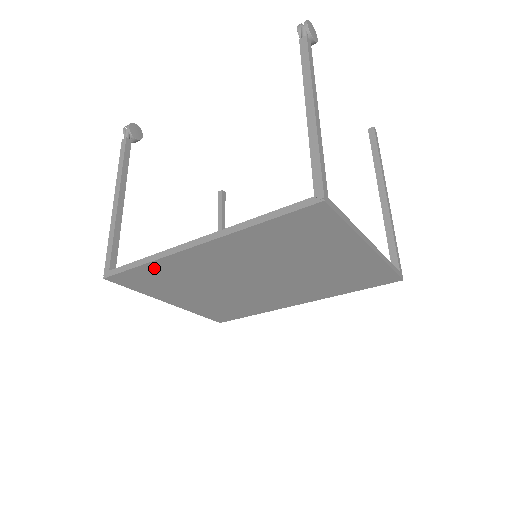
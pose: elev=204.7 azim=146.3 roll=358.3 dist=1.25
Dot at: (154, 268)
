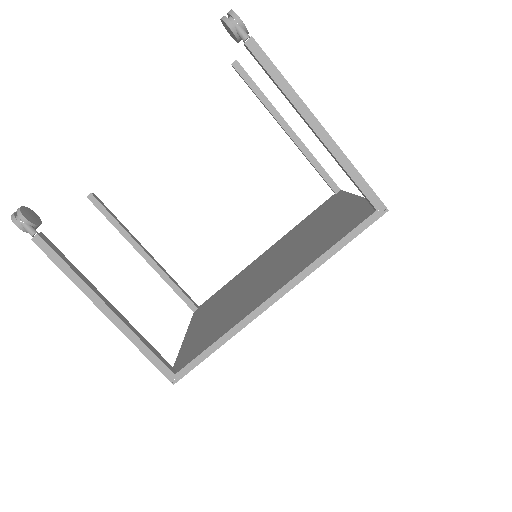
Dot at: occluded
